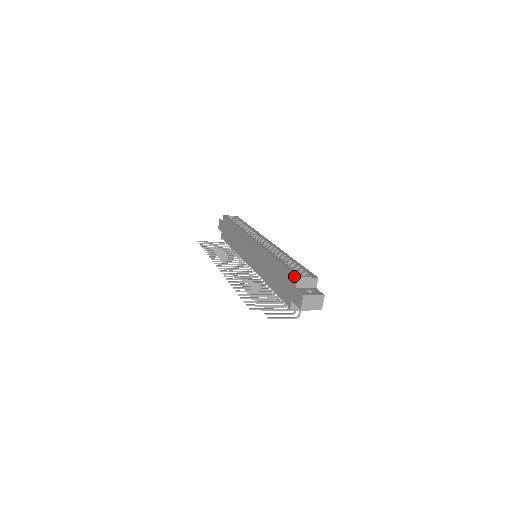
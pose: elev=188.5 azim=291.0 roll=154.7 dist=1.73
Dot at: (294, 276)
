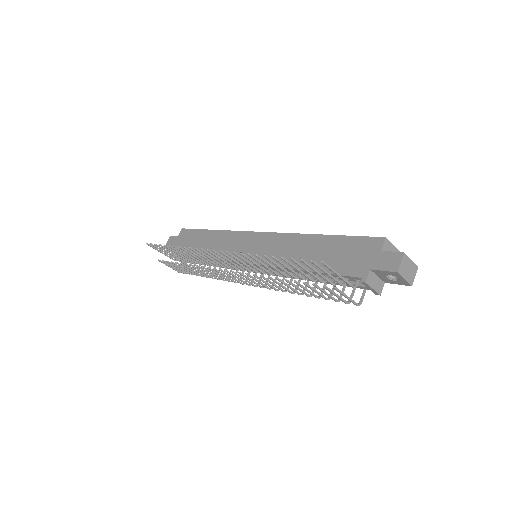
Dot at: (377, 238)
